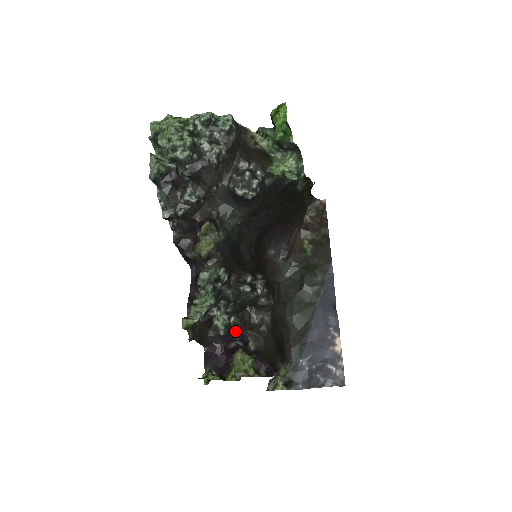
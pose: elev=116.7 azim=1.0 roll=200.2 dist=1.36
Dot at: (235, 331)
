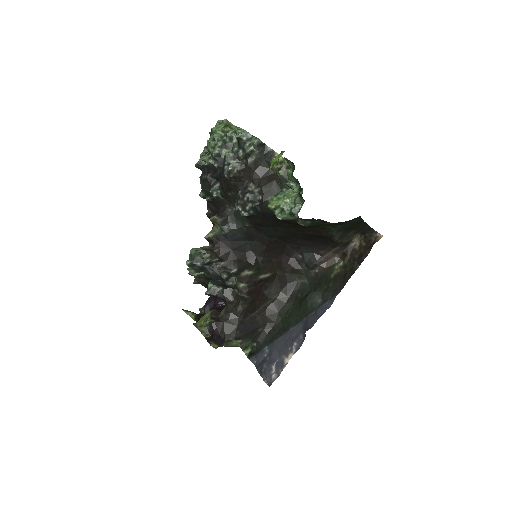
Dot at: (218, 297)
